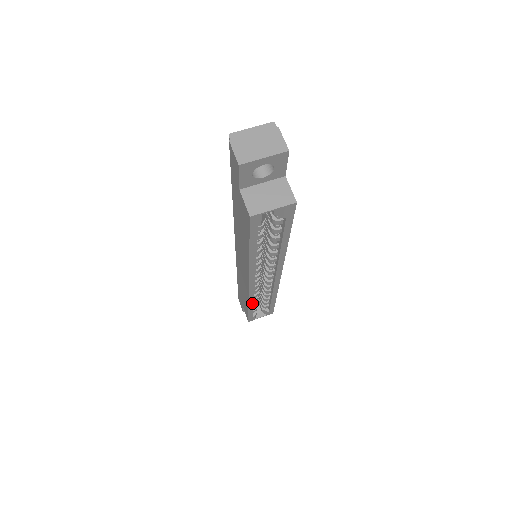
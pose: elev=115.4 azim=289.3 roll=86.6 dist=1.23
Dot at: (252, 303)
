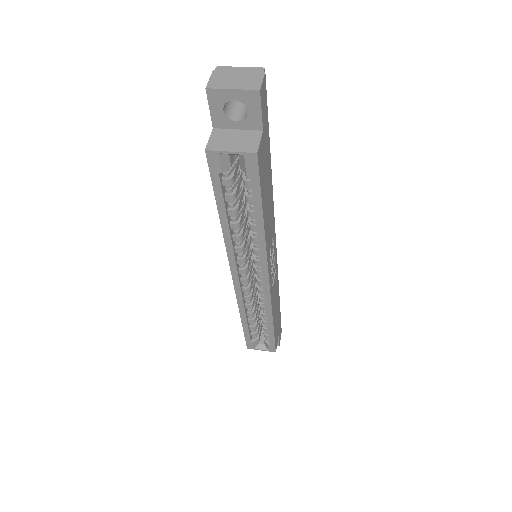
Dot at: (244, 315)
